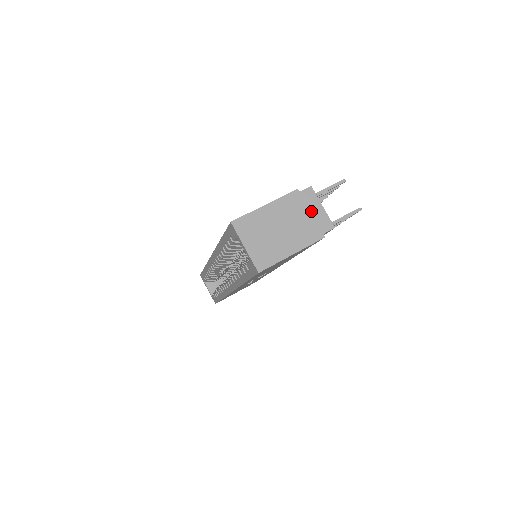
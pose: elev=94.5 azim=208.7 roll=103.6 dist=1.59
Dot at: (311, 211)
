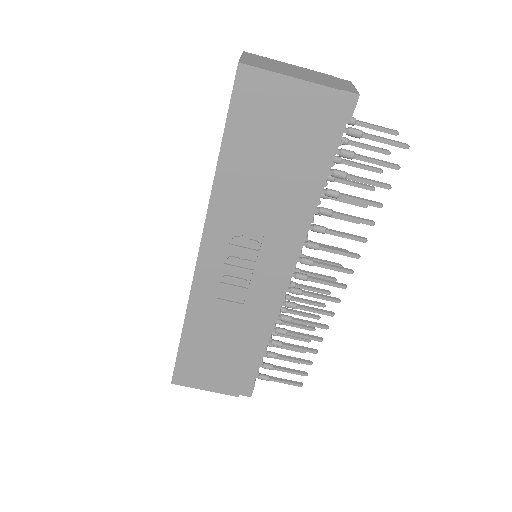
Dot at: (338, 83)
